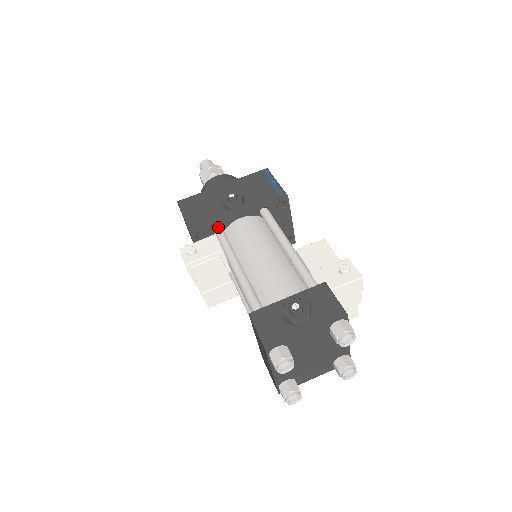
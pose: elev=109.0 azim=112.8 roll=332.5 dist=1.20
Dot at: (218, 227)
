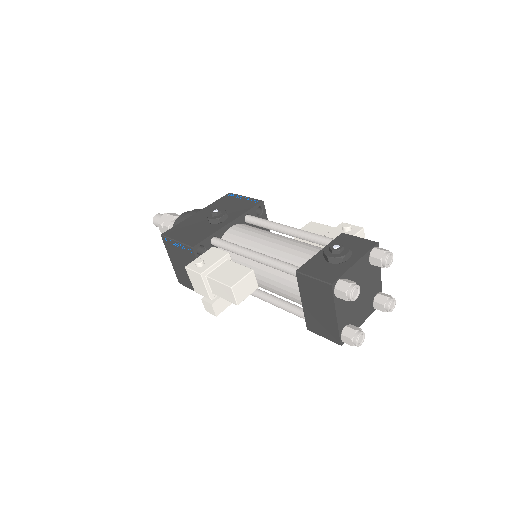
Dot at: (215, 238)
